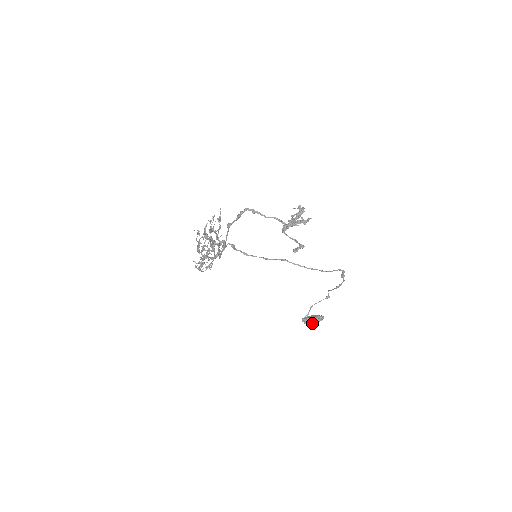
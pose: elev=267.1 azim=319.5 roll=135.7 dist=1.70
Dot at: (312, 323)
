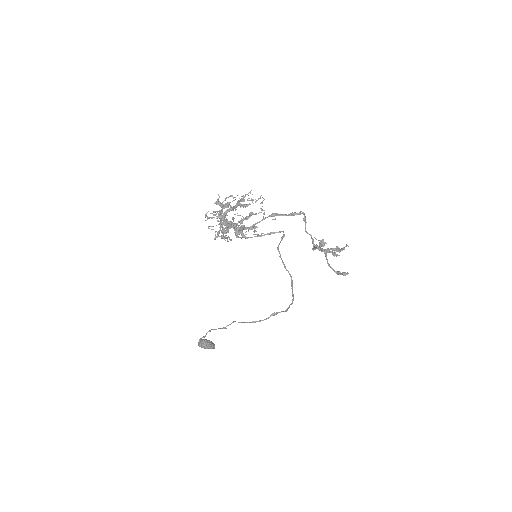
Dot at: (208, 347)
